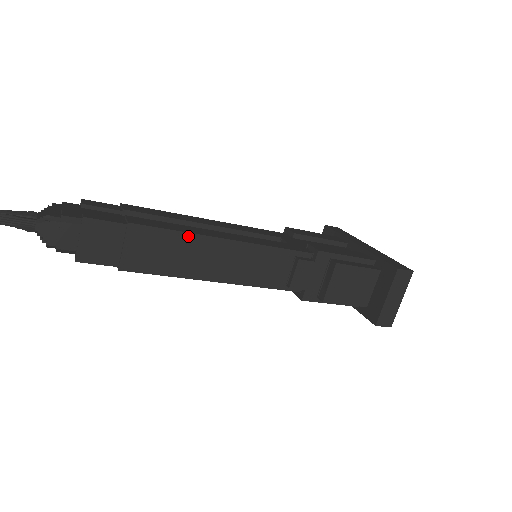
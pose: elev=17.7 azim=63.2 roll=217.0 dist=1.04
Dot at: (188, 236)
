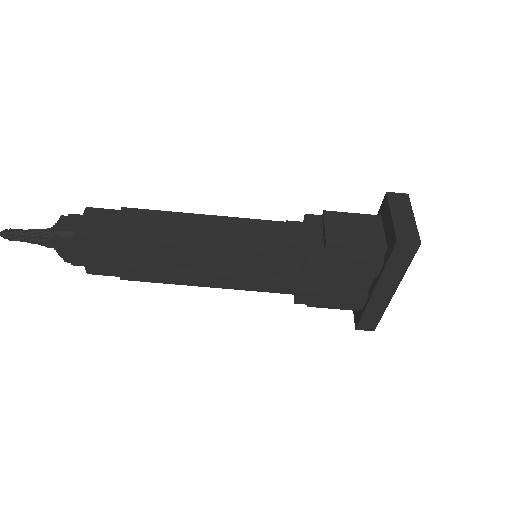
Dot at: (174, 214)
